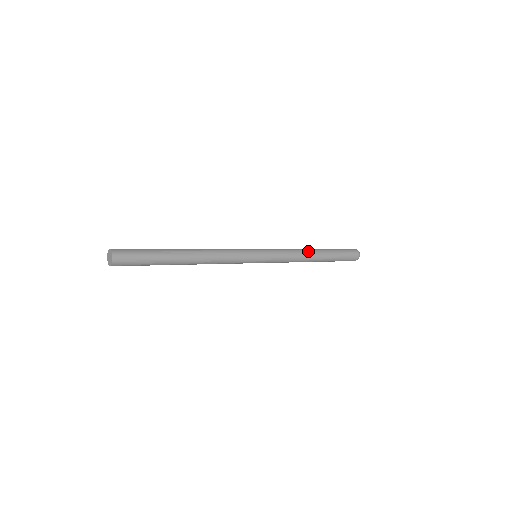
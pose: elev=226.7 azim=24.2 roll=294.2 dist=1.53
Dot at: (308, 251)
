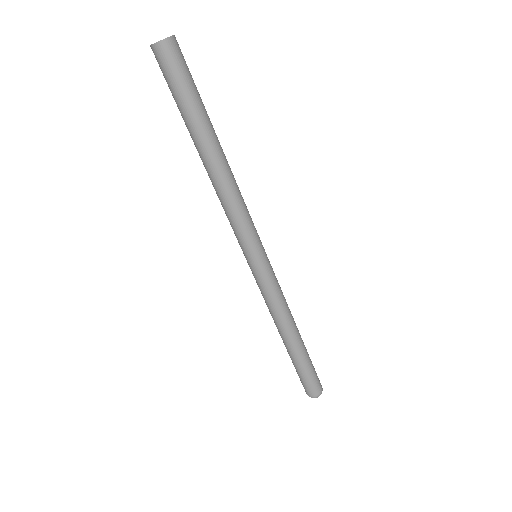
Dot at: occluded
